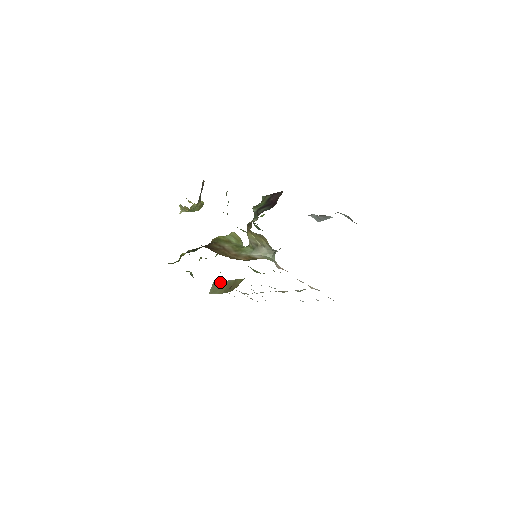
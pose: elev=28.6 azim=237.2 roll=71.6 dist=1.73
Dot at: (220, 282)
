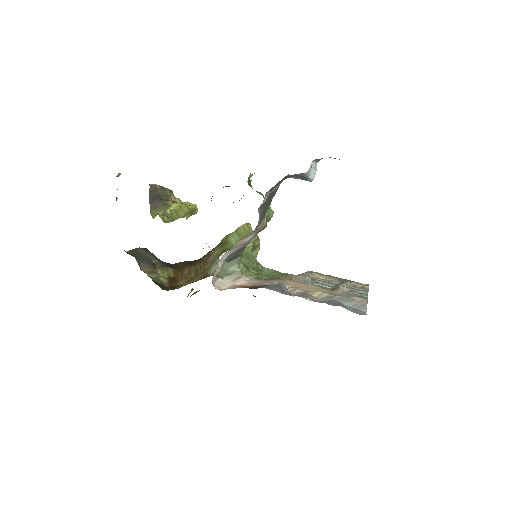
Dot at: occluded
